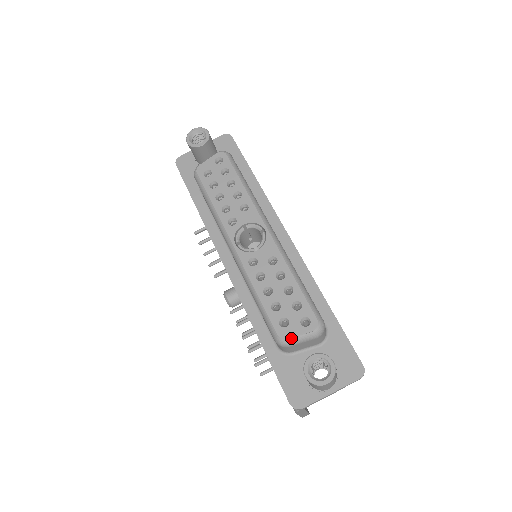
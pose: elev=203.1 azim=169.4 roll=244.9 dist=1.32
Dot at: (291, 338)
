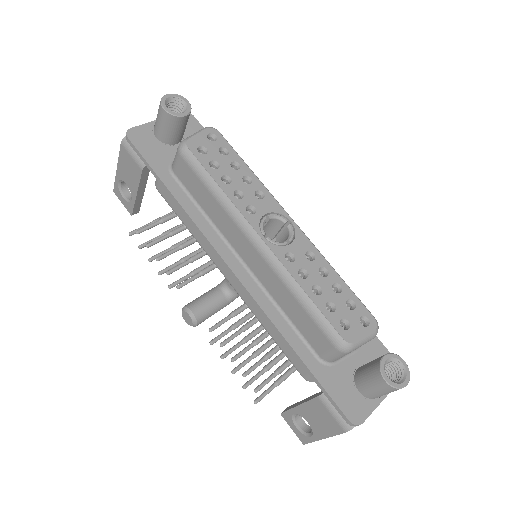
Dot at: (357, 341)
